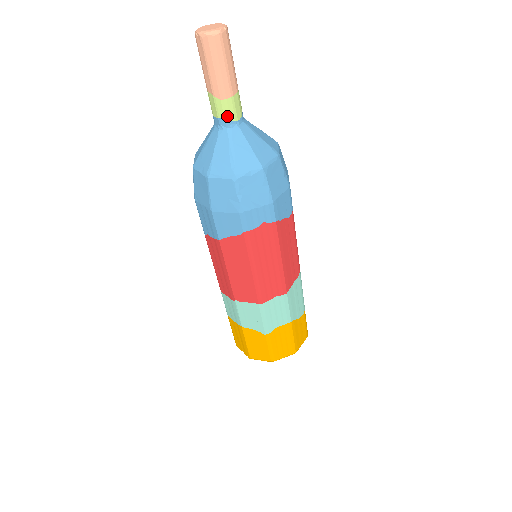
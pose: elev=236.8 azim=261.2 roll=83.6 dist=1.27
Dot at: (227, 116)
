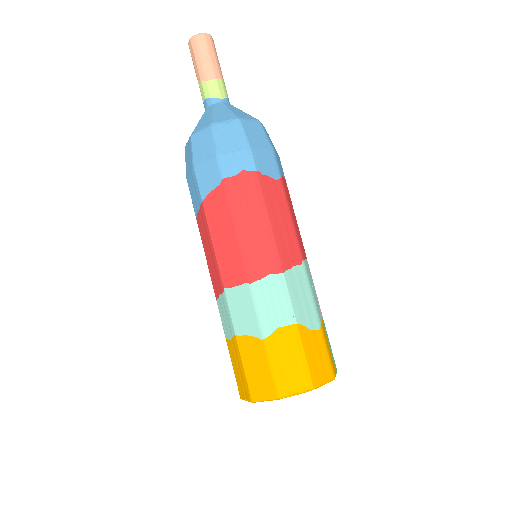
Dot at: (212, 94)
